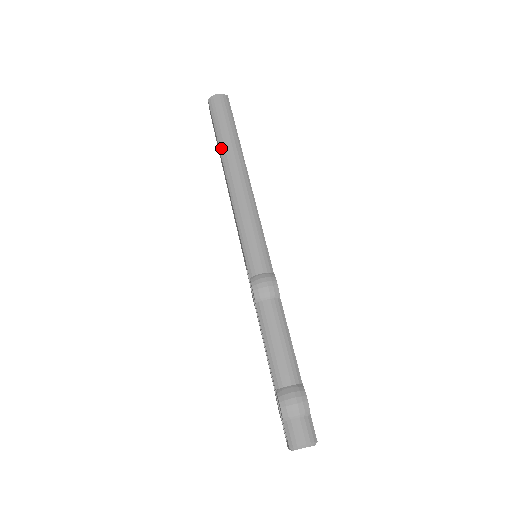
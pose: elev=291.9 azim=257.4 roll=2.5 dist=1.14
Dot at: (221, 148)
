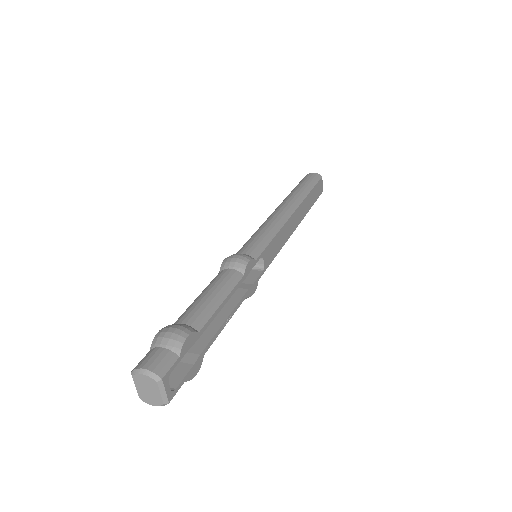
Dot at: (288, 195)
